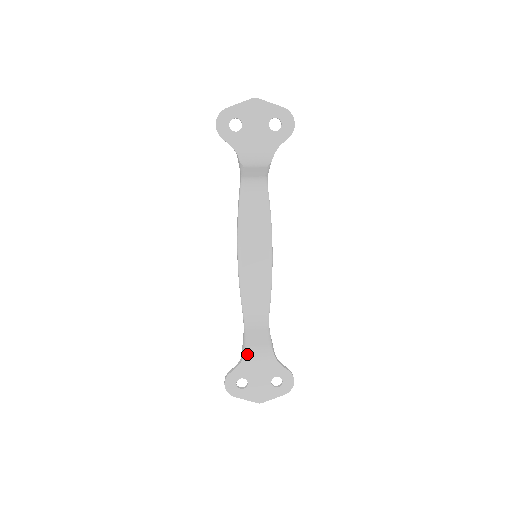
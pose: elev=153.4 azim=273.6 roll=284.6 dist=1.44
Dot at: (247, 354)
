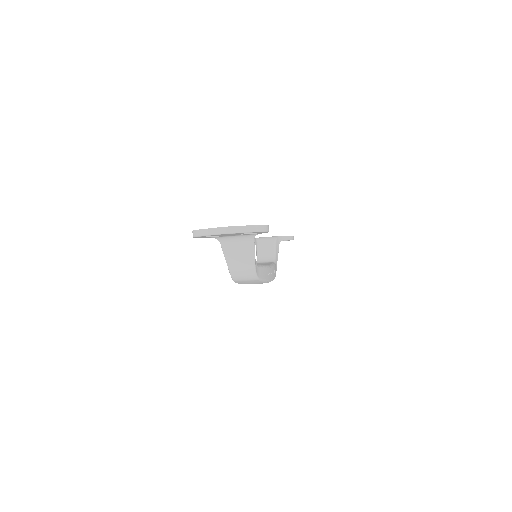
Dot at: occluded
